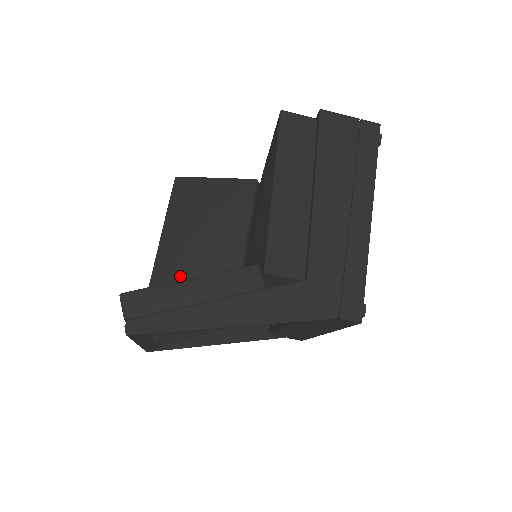
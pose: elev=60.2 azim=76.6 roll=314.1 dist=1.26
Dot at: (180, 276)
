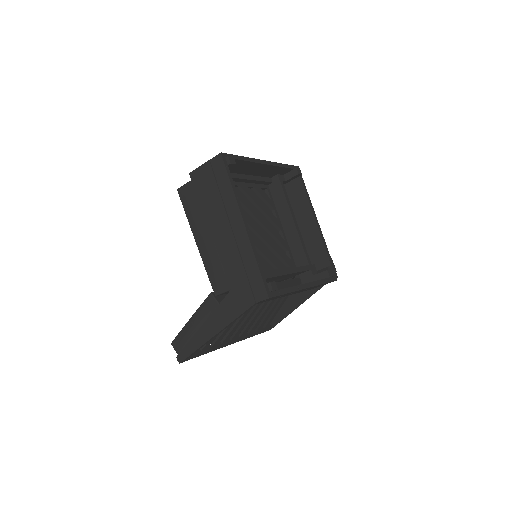
Dot at: occluded
